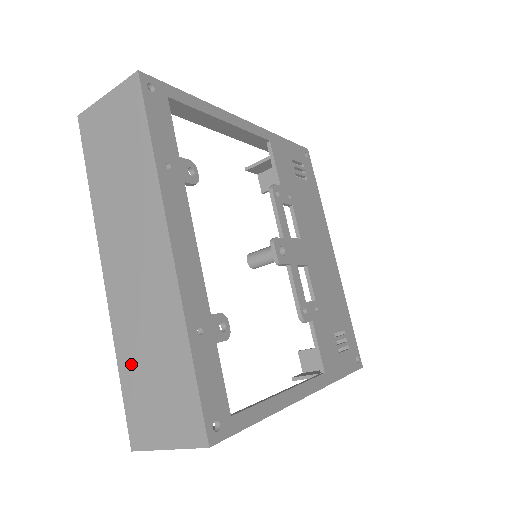
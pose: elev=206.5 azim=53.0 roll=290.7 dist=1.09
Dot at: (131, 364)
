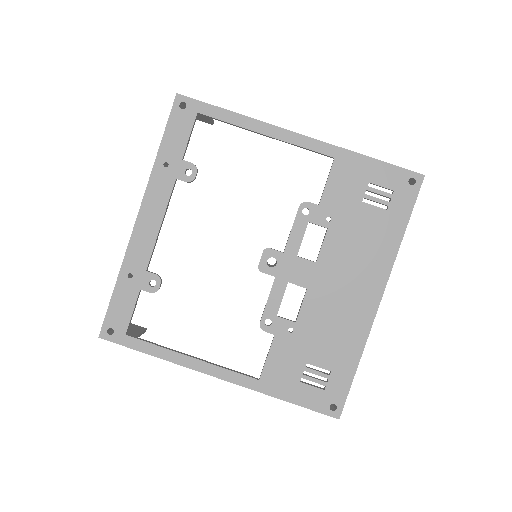
Dot at: occluded
